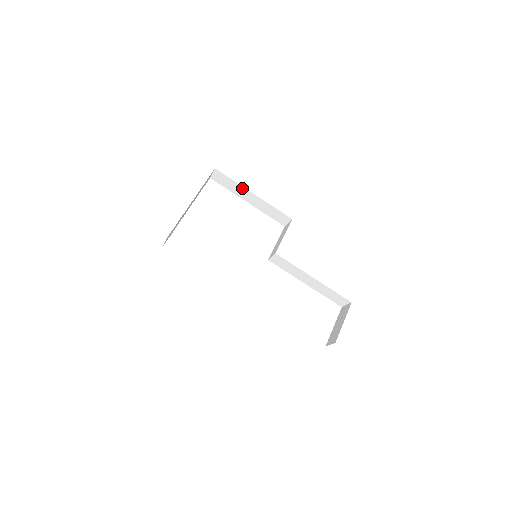
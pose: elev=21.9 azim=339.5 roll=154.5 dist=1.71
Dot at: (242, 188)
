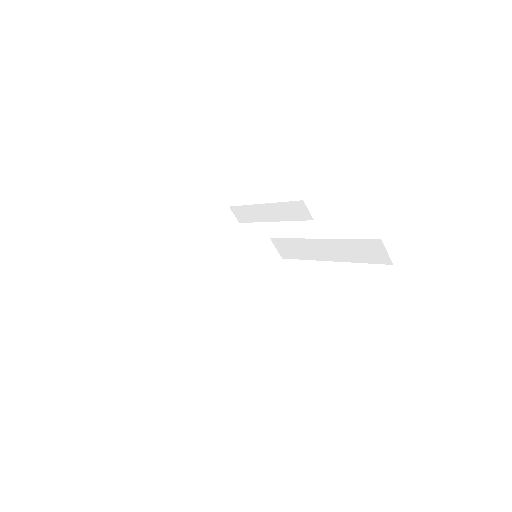
Dot at: (254, 207)
